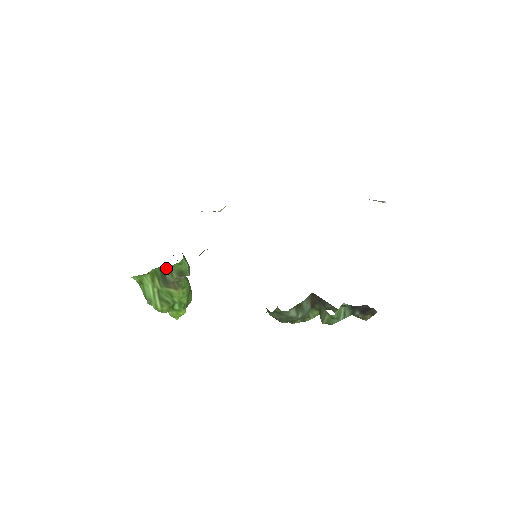
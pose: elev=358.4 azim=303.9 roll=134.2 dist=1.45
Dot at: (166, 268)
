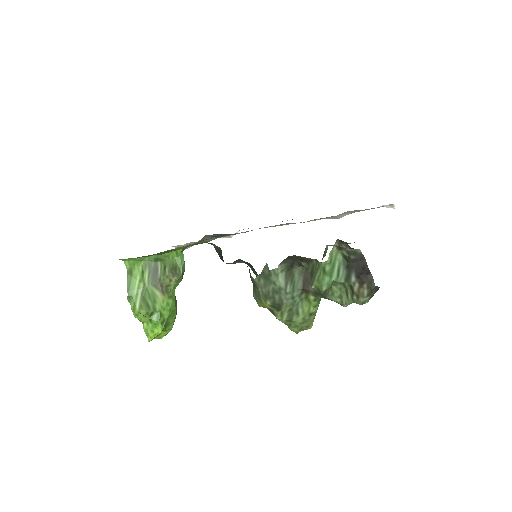
Dot at: (162, 261)
